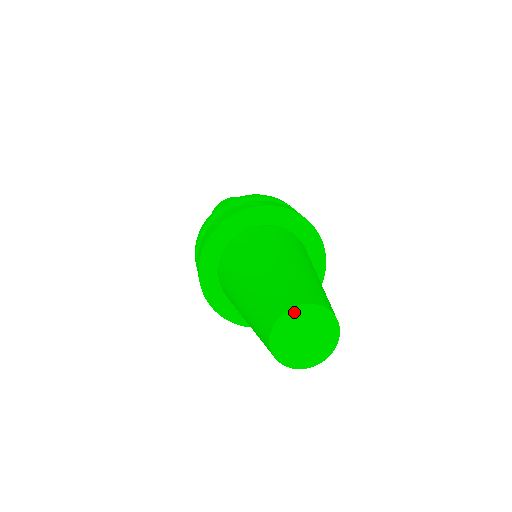
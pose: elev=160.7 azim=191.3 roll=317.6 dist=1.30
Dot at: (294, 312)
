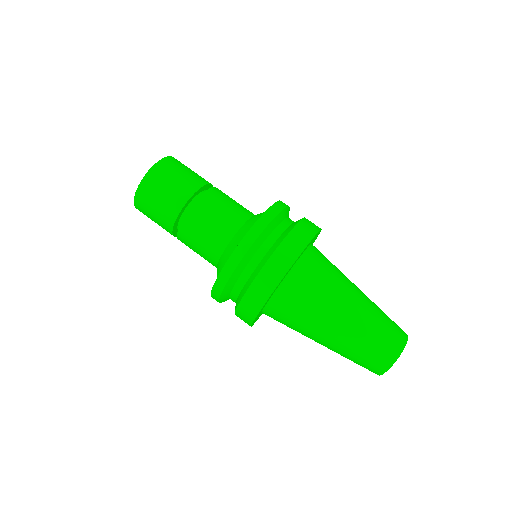
Dot at: (398, 357)
